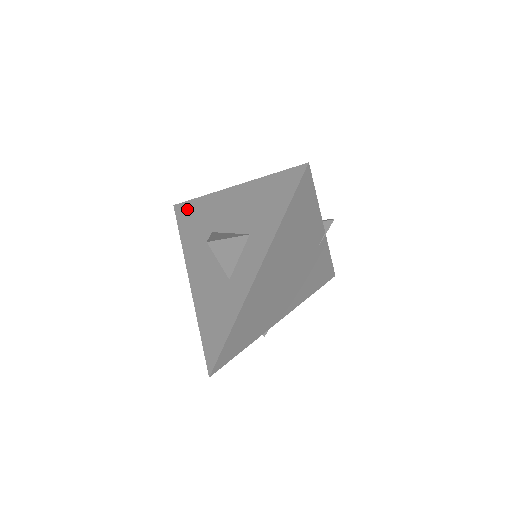
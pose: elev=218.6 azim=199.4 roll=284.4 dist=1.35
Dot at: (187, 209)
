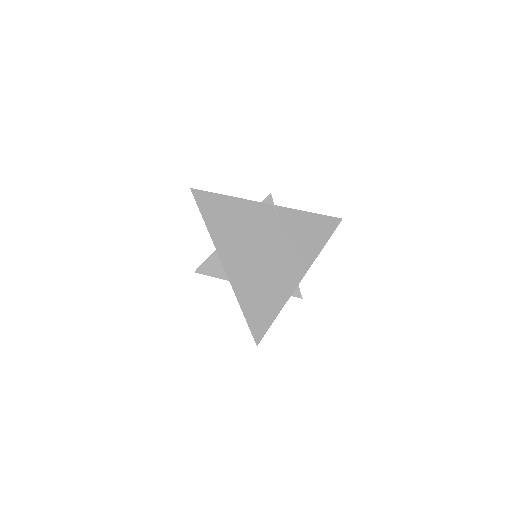
Dot at: occluded
